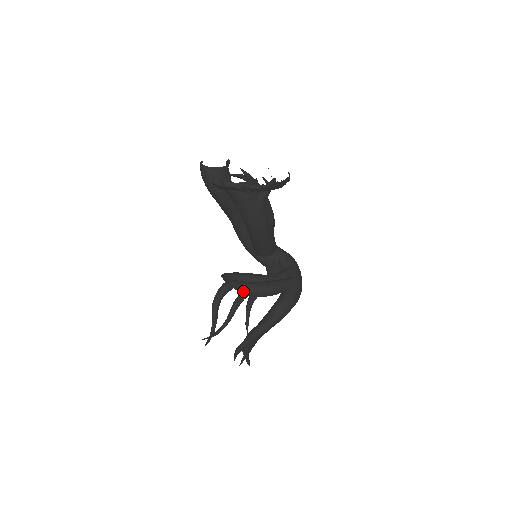
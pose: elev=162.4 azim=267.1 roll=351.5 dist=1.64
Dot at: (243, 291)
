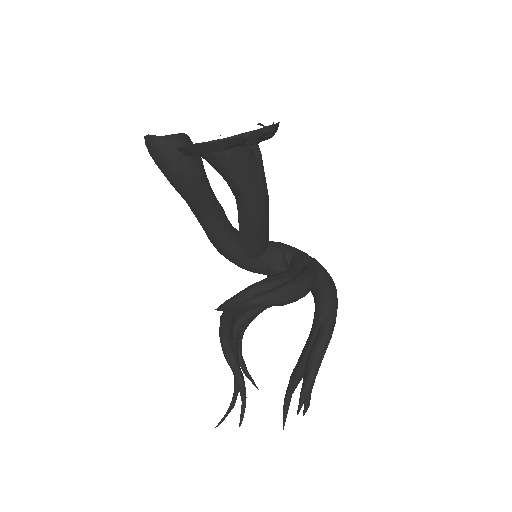
Dot at: (282, 300)
